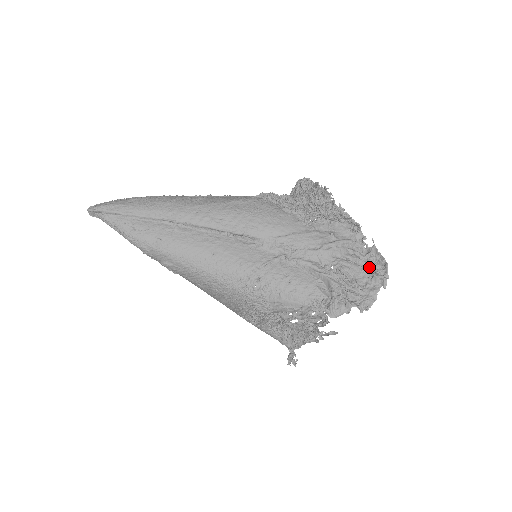
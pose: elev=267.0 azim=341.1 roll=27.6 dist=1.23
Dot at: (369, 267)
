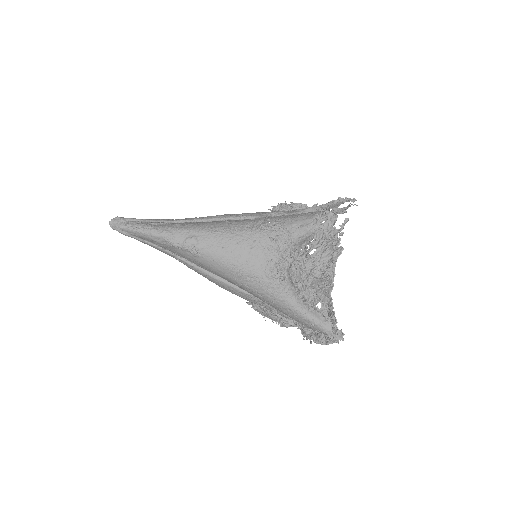
Dot at: (339, 211)
